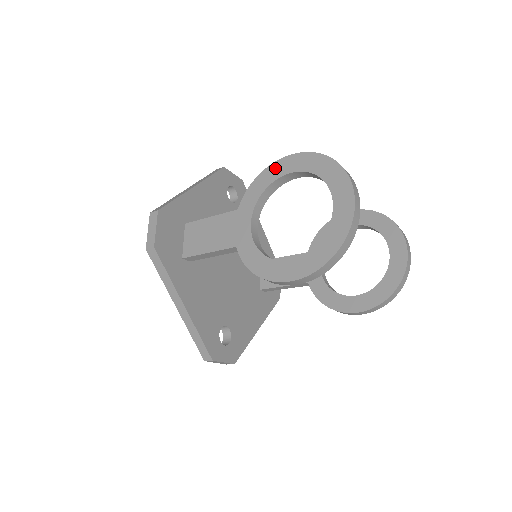
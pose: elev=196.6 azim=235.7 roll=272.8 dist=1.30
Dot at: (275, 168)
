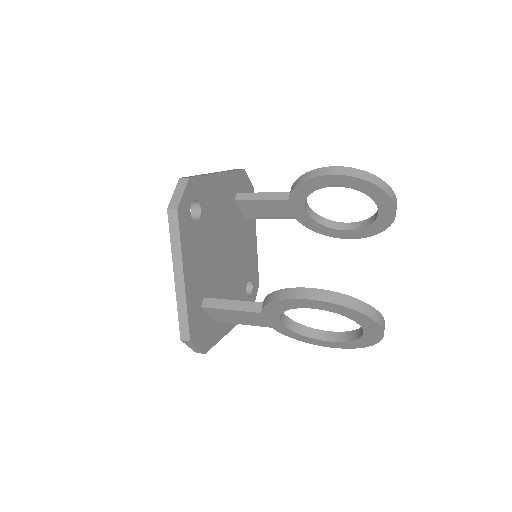
Dot at: (293, 303)
